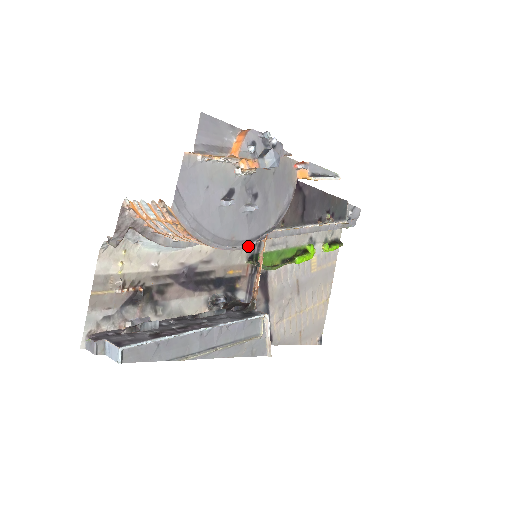
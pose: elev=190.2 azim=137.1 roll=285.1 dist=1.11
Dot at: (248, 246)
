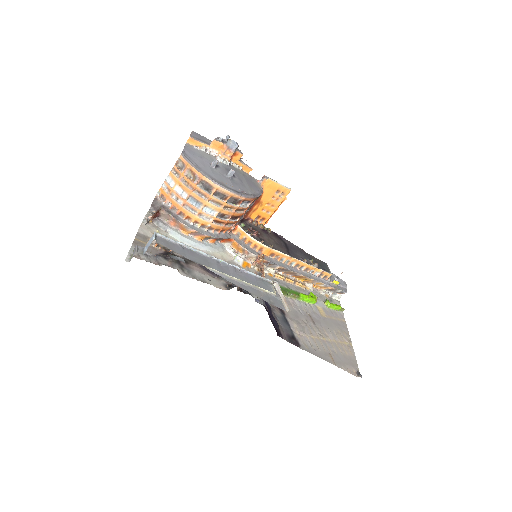
Dot at: (235, 193)
